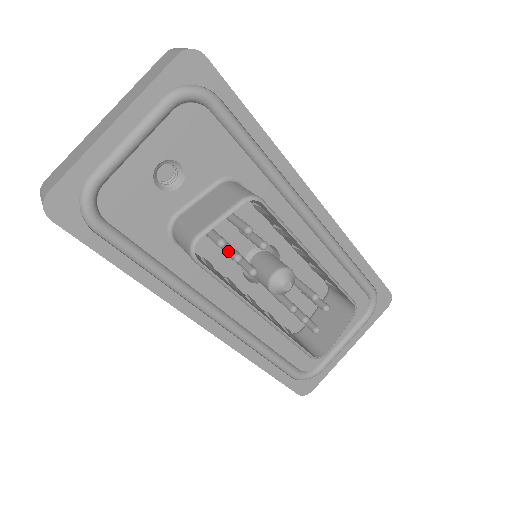
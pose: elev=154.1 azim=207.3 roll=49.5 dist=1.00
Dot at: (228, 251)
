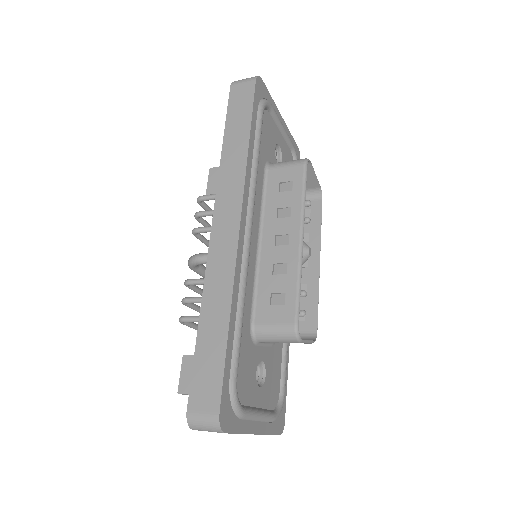
Dot at: occluded
